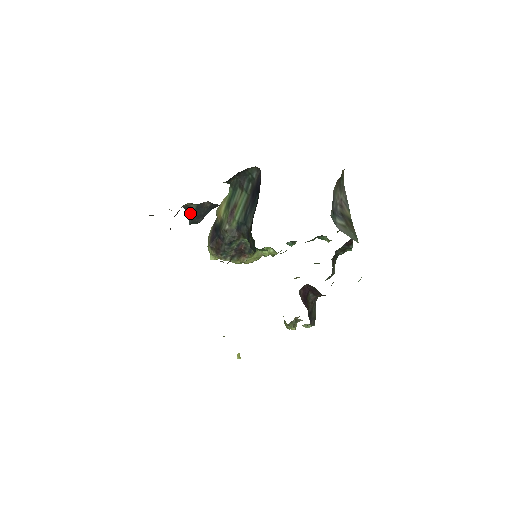
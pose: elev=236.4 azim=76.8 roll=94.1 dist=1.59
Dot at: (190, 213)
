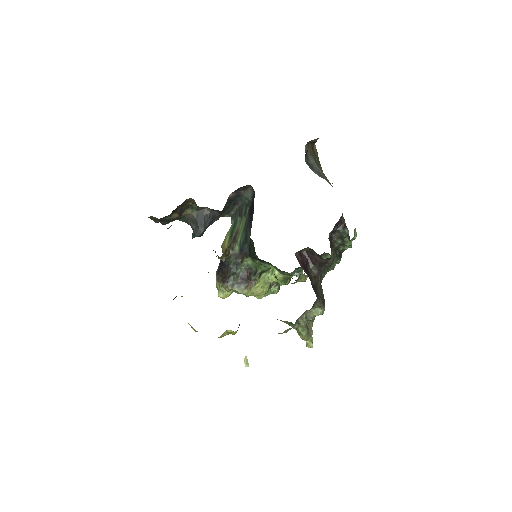
Dot at: (192, 224)
